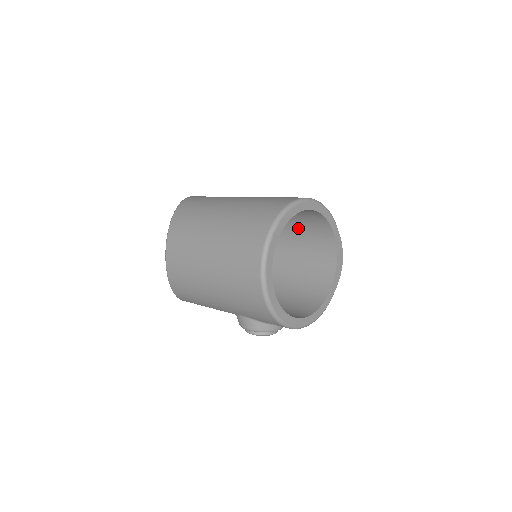
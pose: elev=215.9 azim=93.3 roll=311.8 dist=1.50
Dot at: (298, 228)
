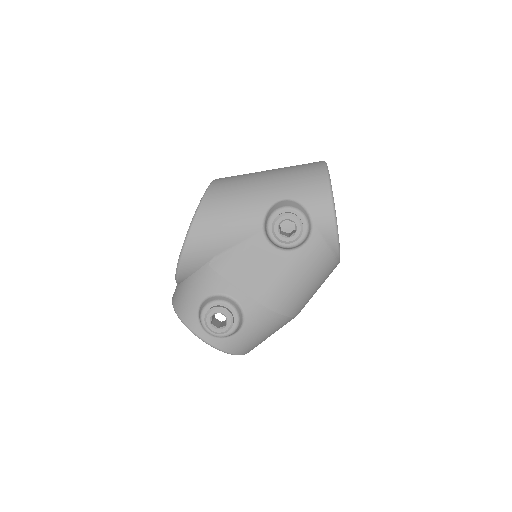
Dot at: occluded
